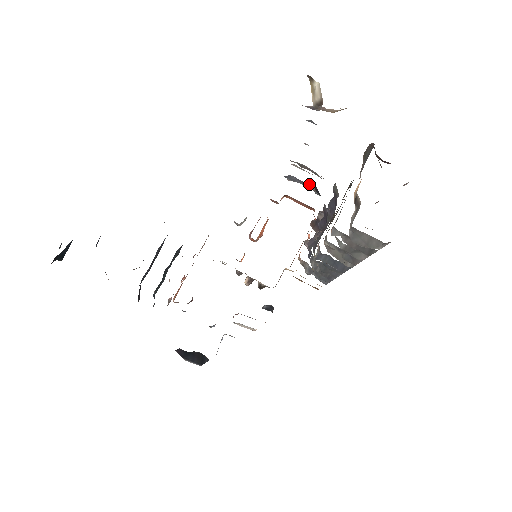
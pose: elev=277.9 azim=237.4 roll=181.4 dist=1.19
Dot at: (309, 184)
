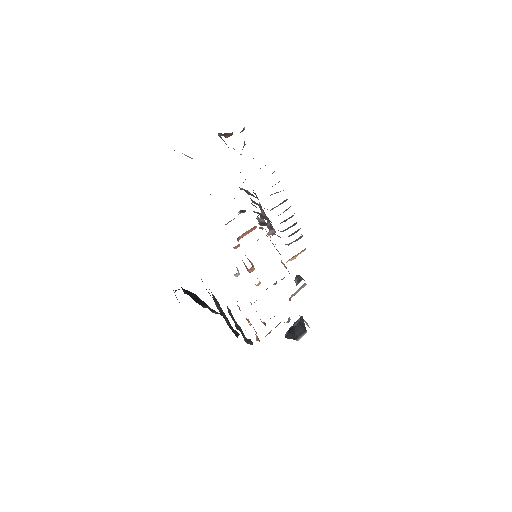
Dot at: occluded
